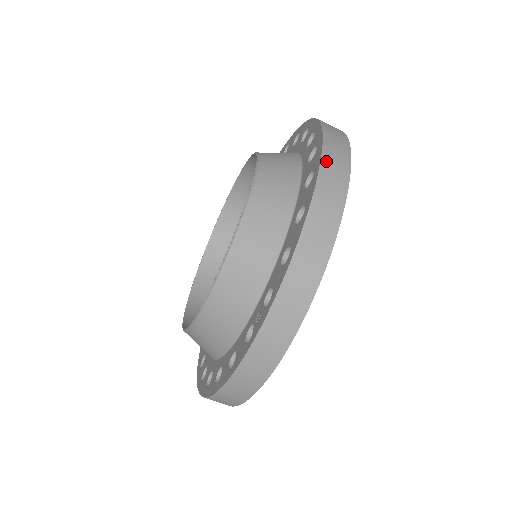
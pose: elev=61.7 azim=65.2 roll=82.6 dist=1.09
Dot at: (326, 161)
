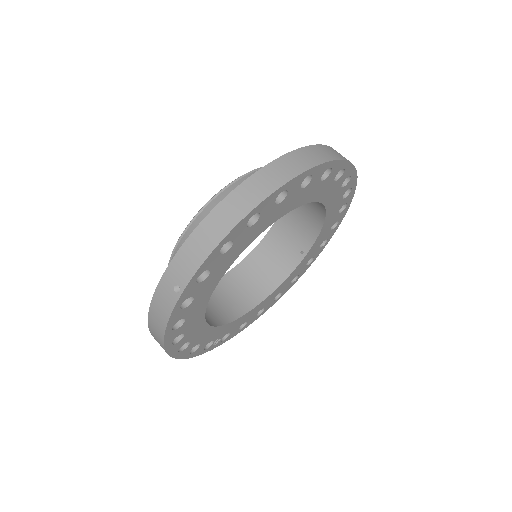
Dot at: occluded
